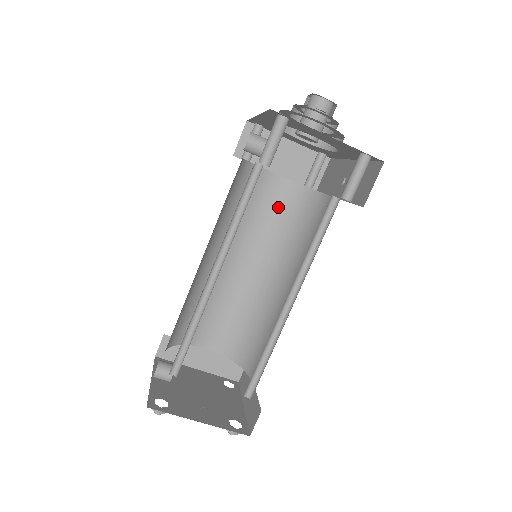
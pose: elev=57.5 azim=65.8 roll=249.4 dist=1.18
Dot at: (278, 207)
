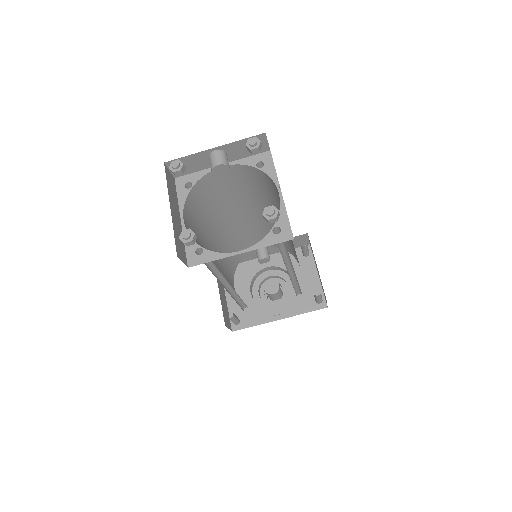
Dot at: occluded
